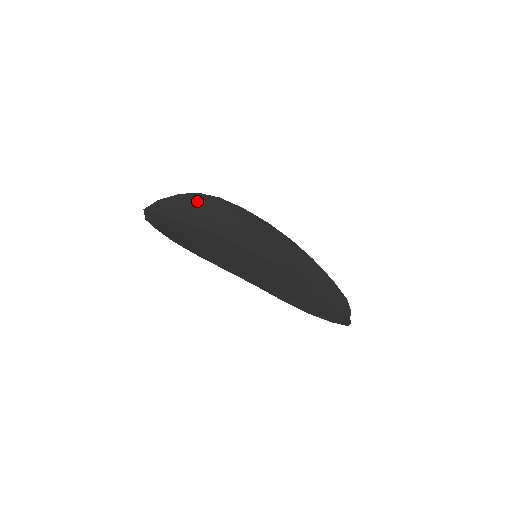
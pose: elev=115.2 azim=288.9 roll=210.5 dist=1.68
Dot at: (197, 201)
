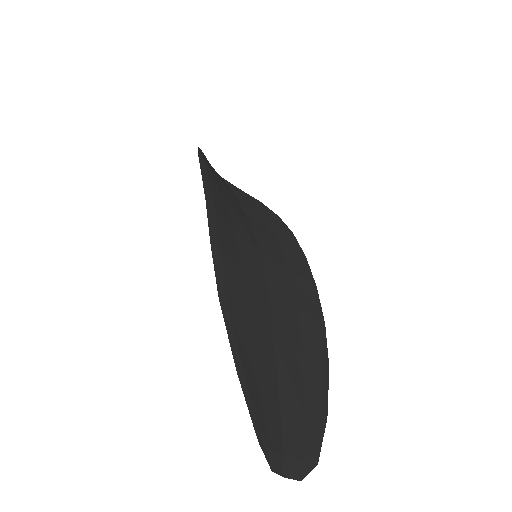
Dot at: (268, 212)
